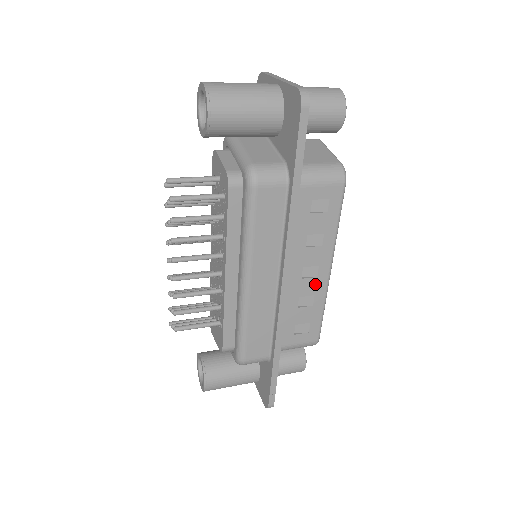
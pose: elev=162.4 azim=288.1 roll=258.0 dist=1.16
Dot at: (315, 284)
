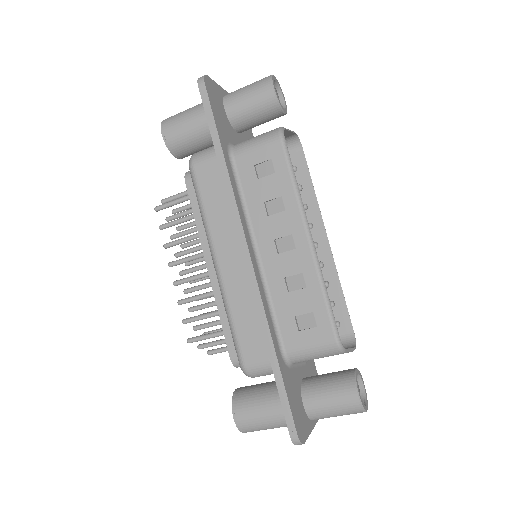
Dot at: (297, 258)
